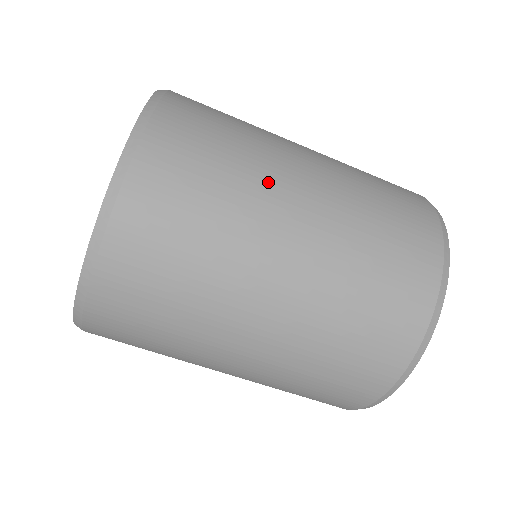
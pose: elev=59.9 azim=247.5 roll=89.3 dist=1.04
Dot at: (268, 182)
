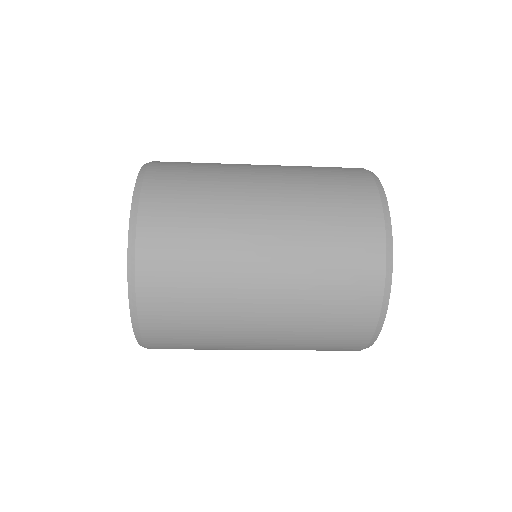
Dot at: (232, 288)
